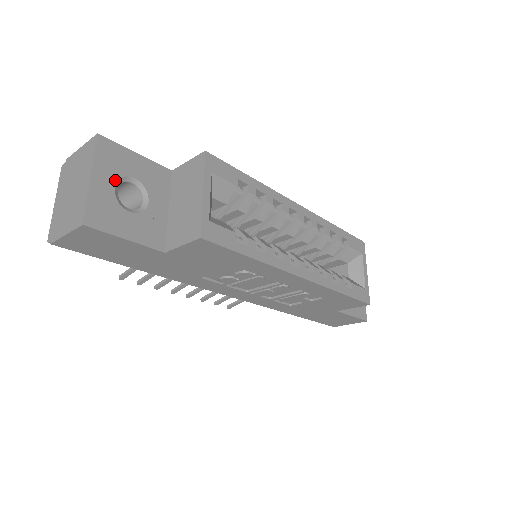
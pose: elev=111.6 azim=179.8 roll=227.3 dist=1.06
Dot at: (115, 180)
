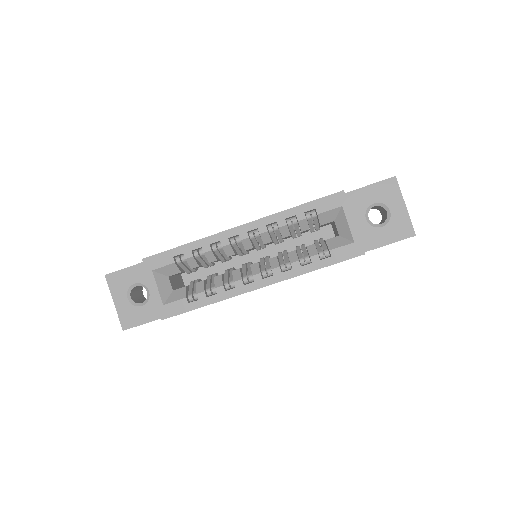
Dot at: (126, 294)
